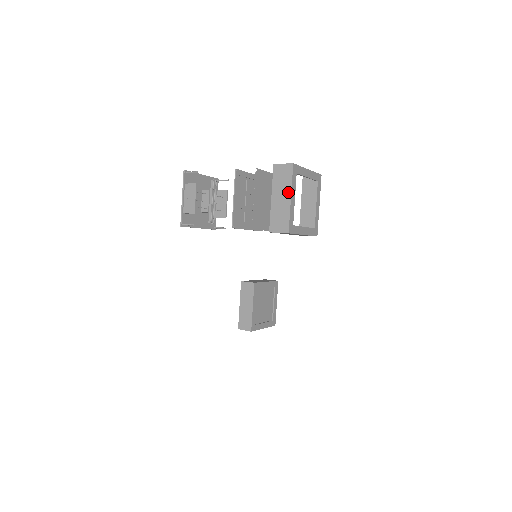
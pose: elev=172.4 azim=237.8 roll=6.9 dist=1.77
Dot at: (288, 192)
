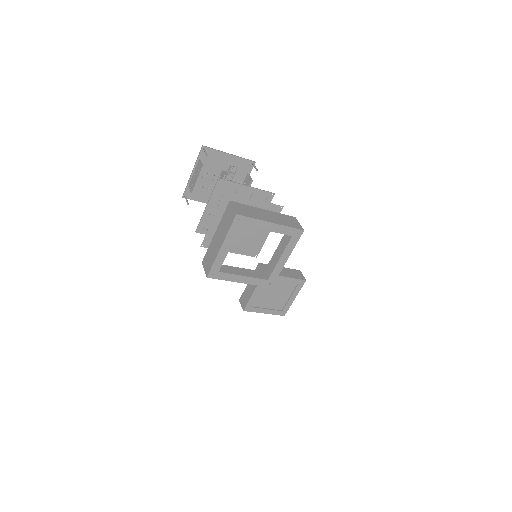
Dot at: (222, 239)
